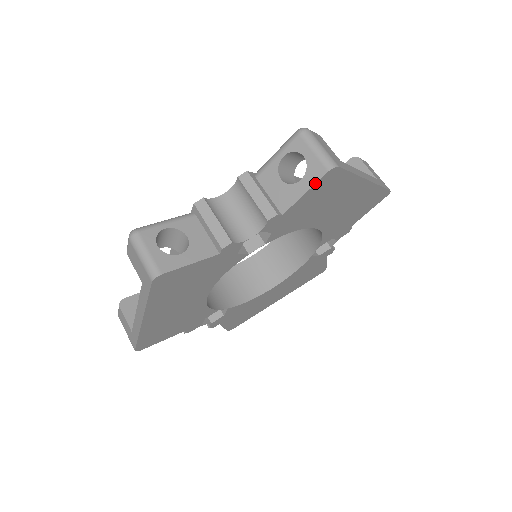
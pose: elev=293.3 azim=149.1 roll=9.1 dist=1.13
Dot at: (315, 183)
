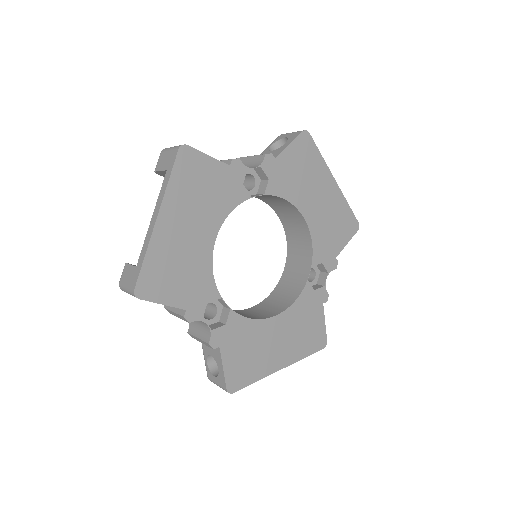
Dot at: (295, 138)
